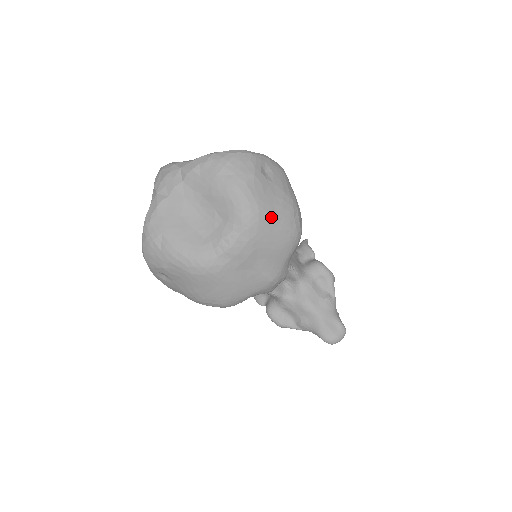
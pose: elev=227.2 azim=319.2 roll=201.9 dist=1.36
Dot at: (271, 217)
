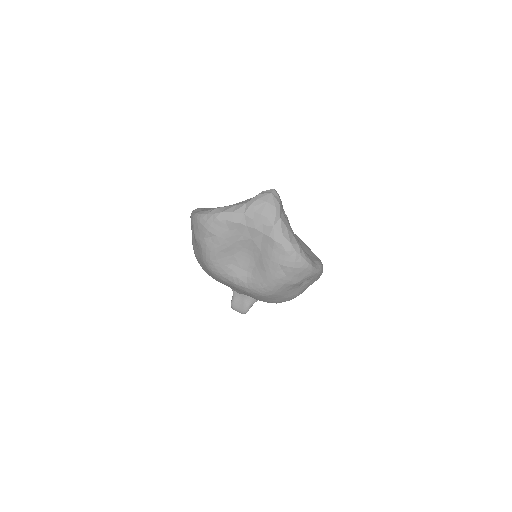
Dot at: (273, 298)
